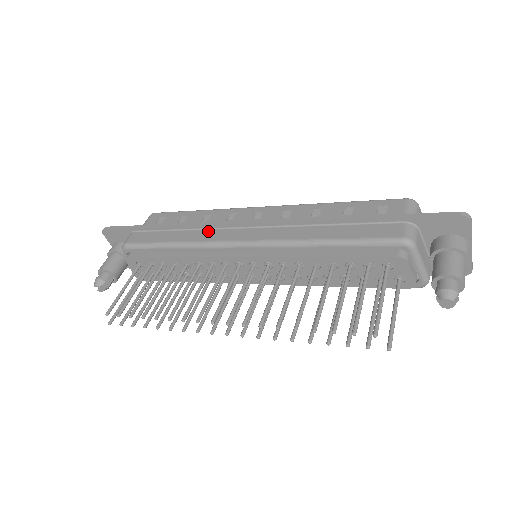
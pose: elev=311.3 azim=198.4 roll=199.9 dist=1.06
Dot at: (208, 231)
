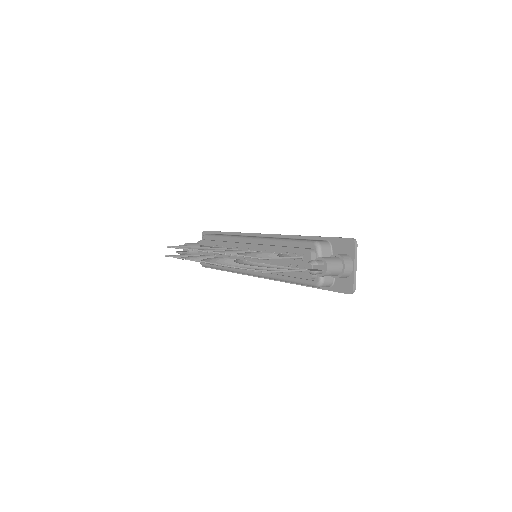
Dot at: (243, 235)
